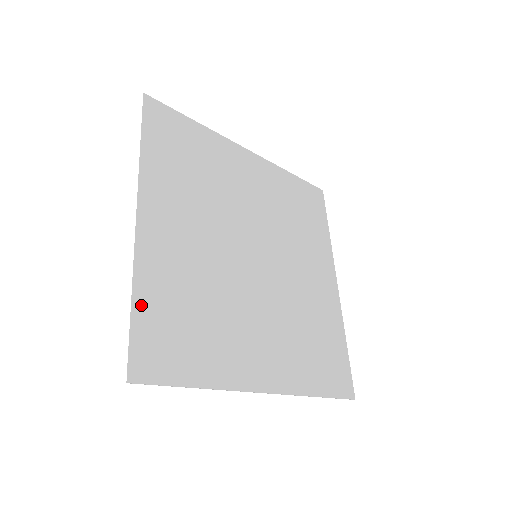
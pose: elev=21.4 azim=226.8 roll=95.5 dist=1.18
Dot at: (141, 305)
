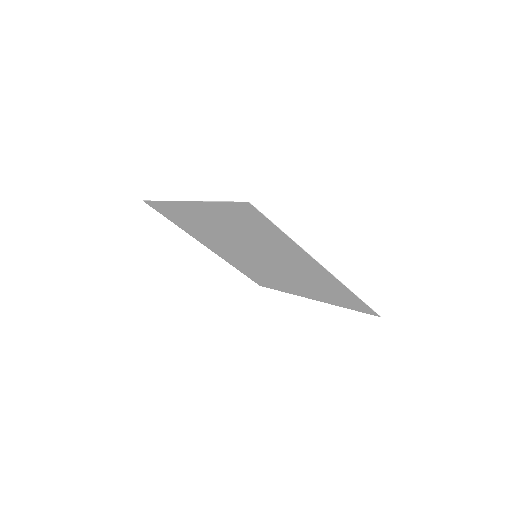
Dot at: (223, 206)
